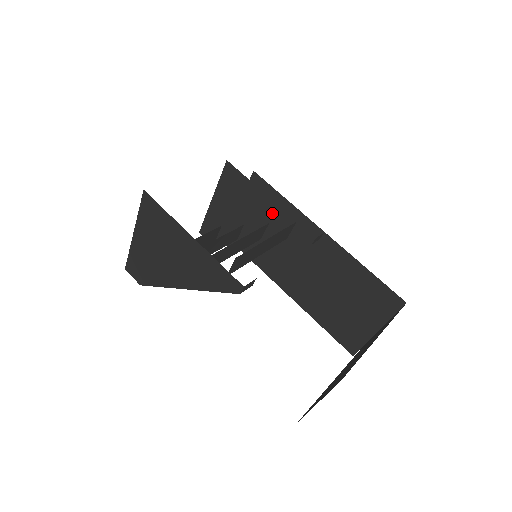
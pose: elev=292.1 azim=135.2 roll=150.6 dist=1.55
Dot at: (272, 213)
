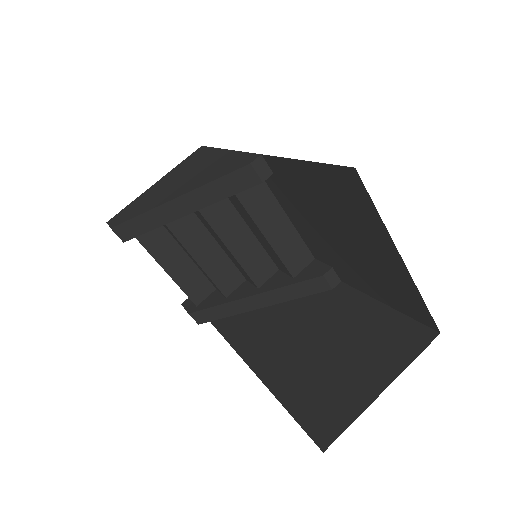
Dot at: occluded
